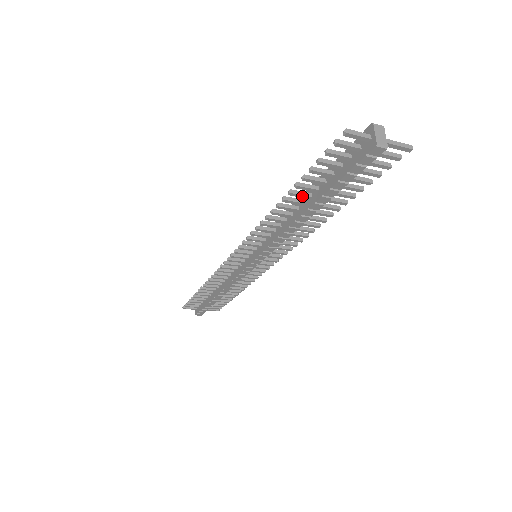
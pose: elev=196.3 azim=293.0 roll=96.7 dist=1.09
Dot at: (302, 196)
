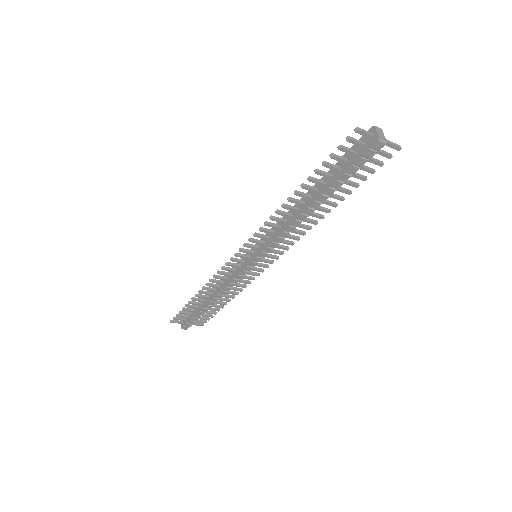
Dot at: (311, 190)
